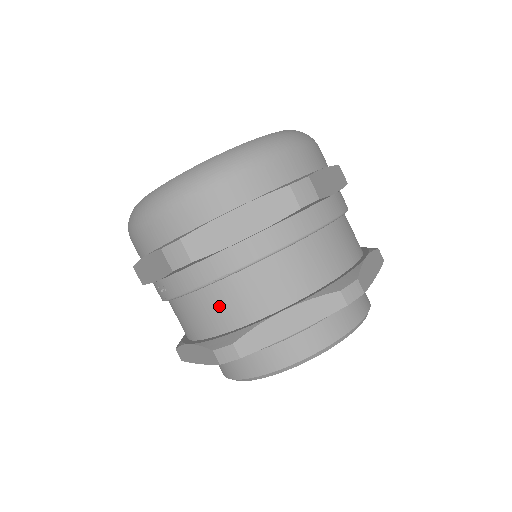
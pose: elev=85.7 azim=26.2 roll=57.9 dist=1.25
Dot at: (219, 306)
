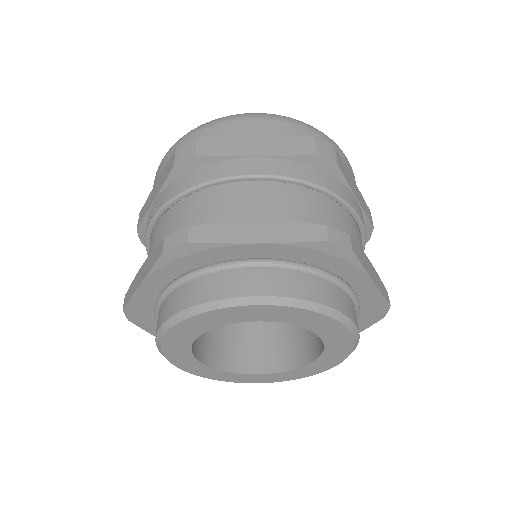
Dot at: (196, 211)
